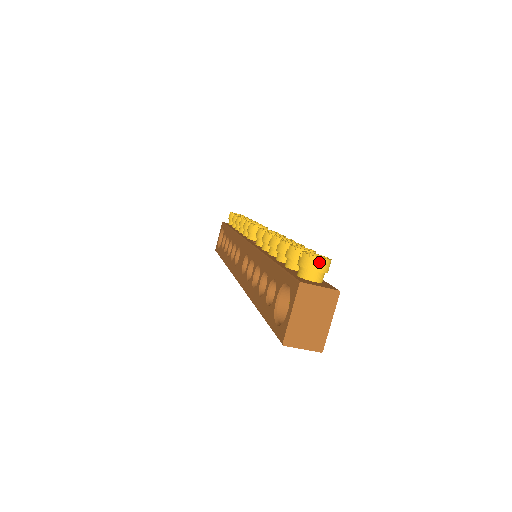
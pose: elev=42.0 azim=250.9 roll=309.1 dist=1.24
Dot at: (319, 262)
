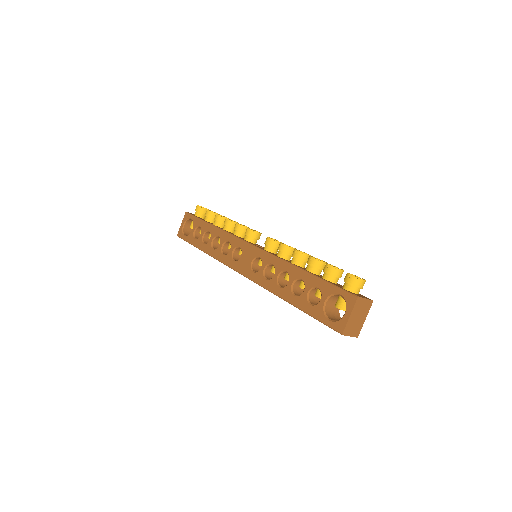
Dot at: (363, 282)
